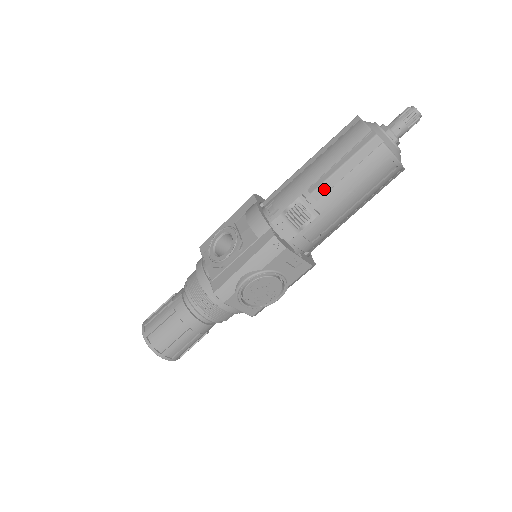
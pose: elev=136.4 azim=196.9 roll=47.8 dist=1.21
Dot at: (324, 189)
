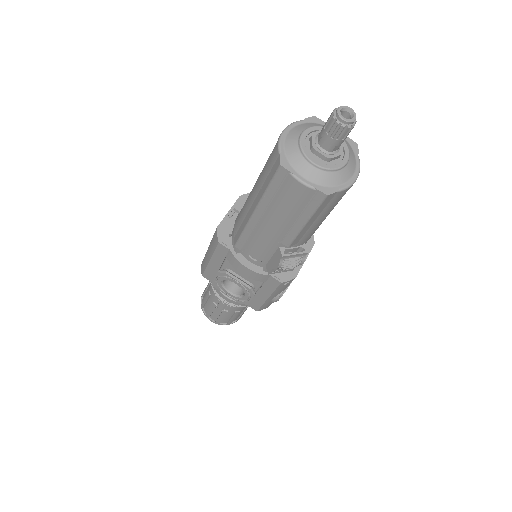
Dot at: (298, 238)
